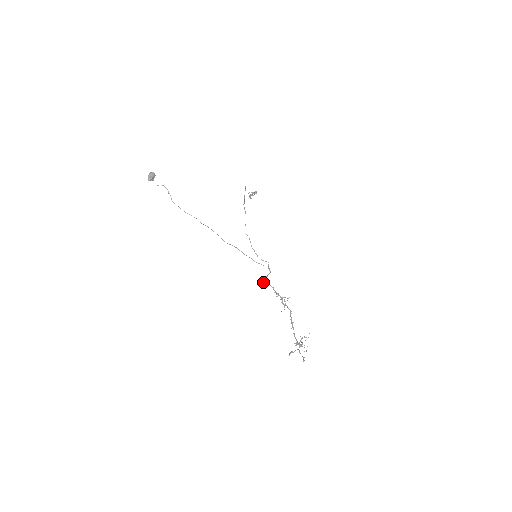
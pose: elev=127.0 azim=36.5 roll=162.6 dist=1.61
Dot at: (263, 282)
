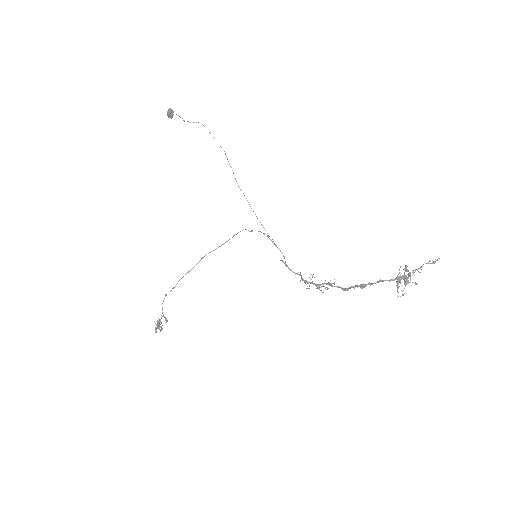
Dot at: (284, 262)
